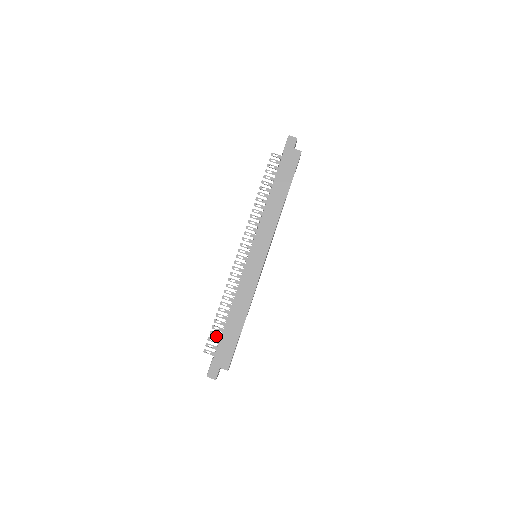
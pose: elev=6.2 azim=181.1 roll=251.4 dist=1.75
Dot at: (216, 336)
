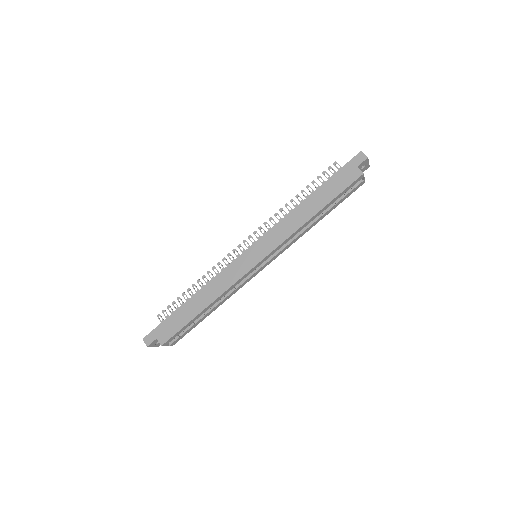
Dot at: (176, 308)
